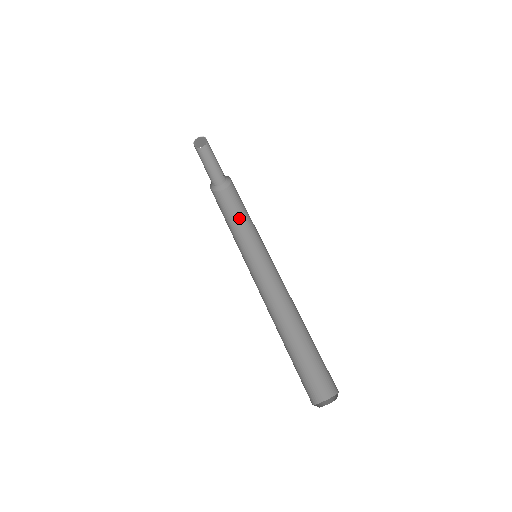
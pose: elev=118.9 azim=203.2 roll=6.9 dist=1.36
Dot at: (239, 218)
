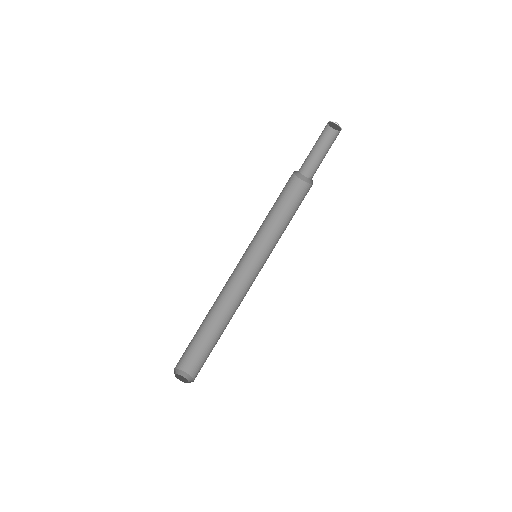
Dot at: (292, 217)
